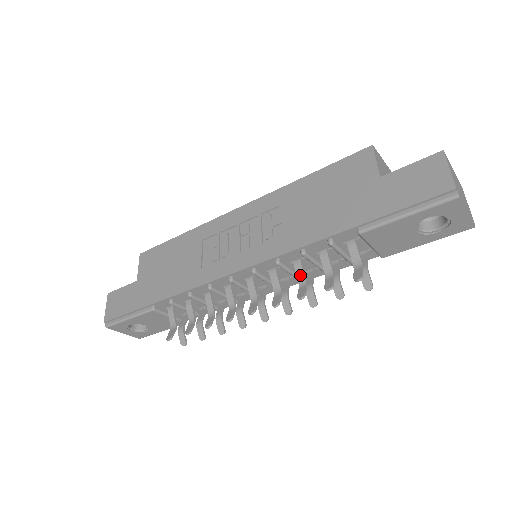
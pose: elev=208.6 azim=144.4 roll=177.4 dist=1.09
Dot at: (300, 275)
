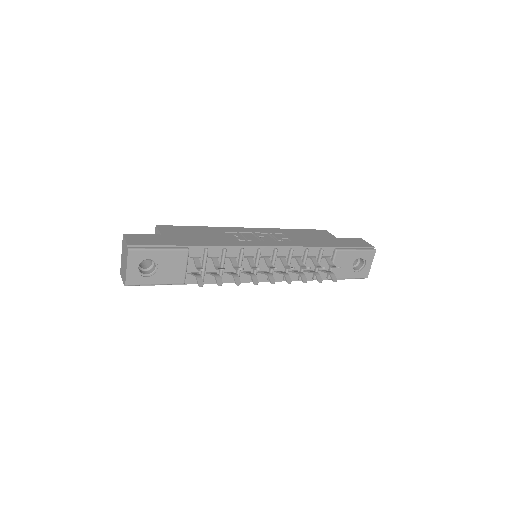
Dot at: (301, 263)
